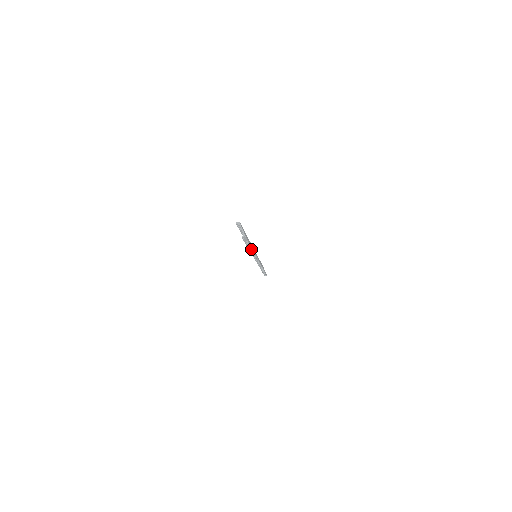
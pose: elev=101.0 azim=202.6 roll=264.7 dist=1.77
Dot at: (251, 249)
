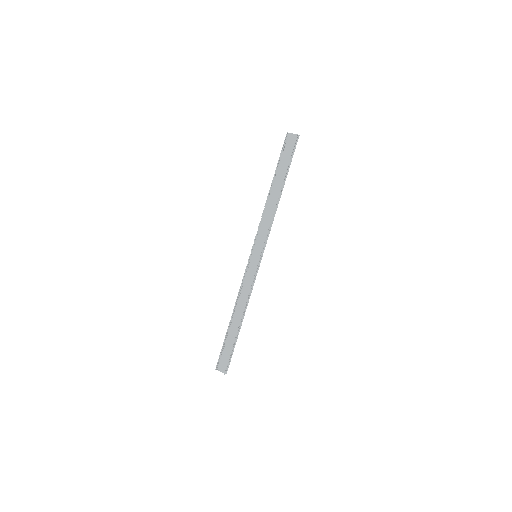
Dot at: (281, 190)
